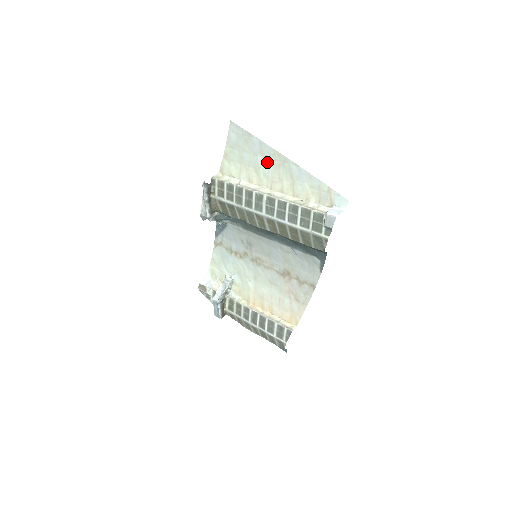
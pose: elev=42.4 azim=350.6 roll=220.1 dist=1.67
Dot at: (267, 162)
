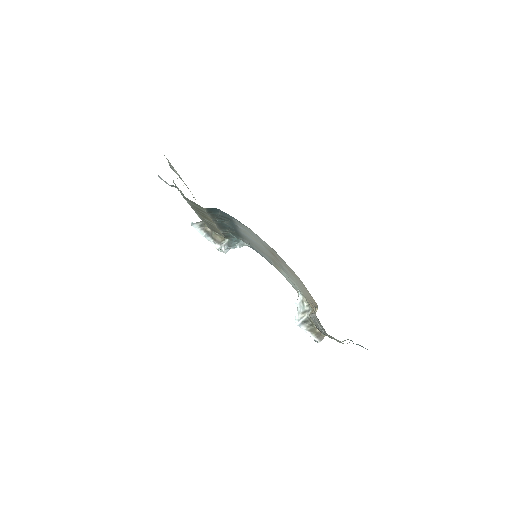
Dot at: (178, 174)
